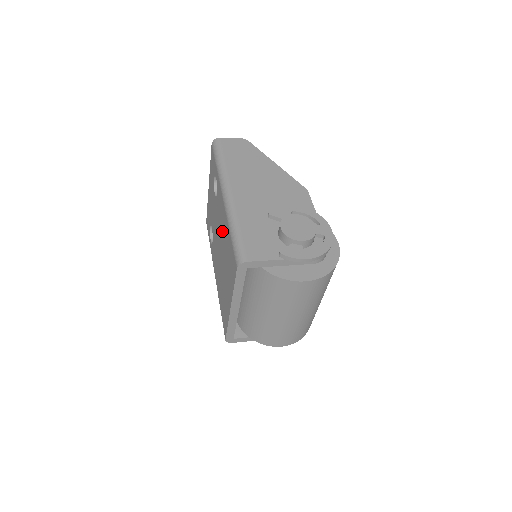
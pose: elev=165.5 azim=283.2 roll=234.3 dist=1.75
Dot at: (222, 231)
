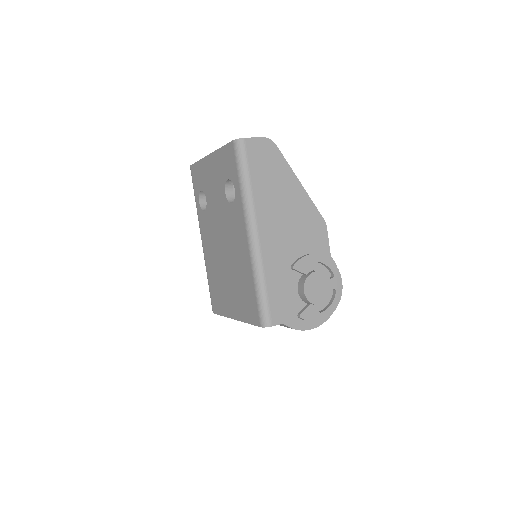
Dot at: (235, 252)
